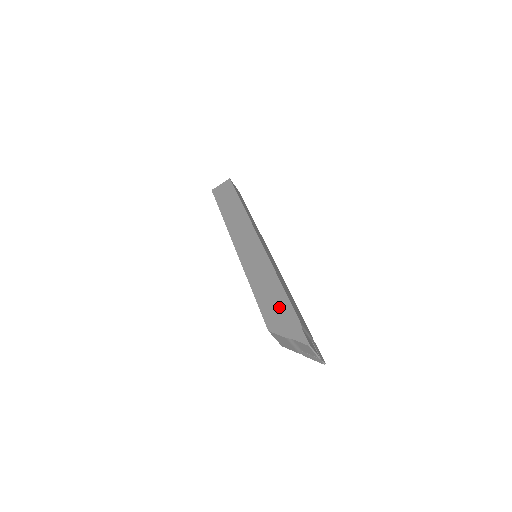
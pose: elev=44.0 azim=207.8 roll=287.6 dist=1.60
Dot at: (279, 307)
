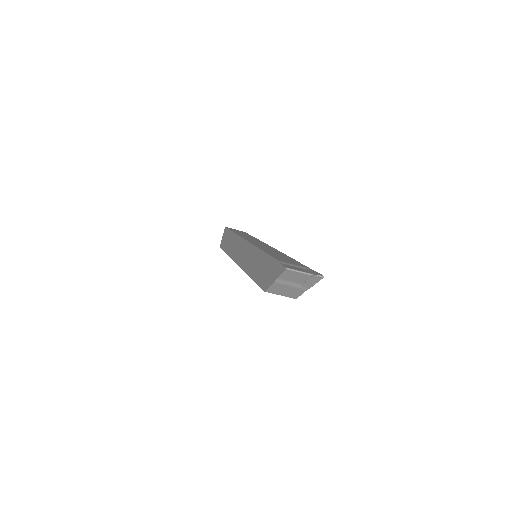
Dot at: (265, 267)
